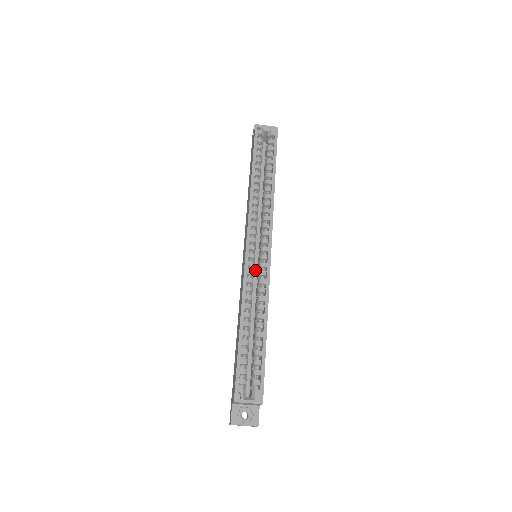
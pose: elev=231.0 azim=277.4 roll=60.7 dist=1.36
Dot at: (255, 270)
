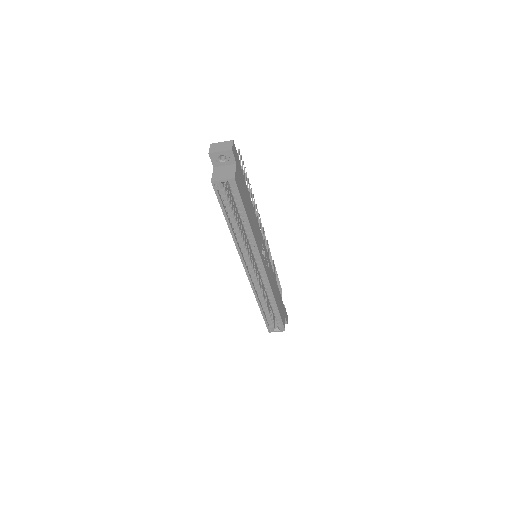
Dot at: occluded
